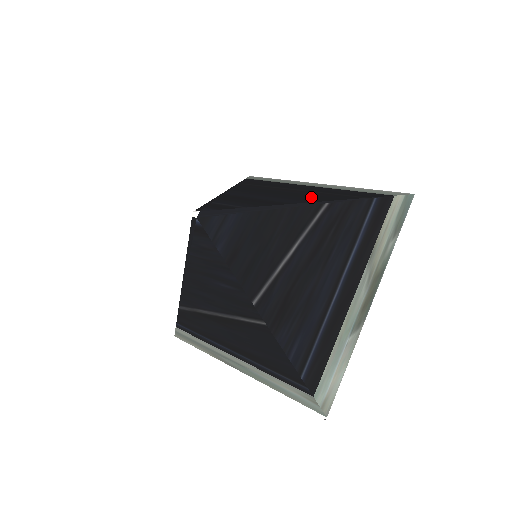
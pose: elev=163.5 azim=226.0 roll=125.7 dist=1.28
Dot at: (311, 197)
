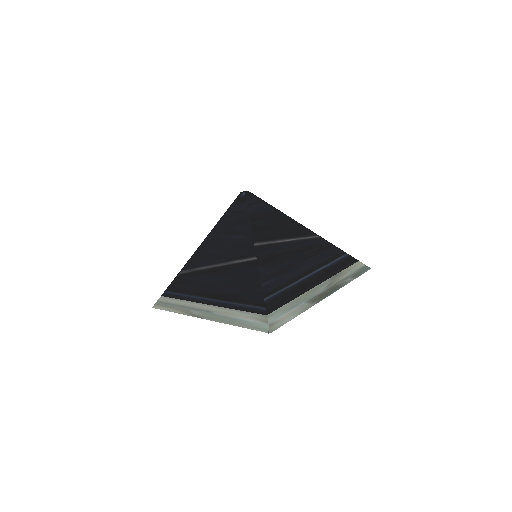
Dot at: occluded
